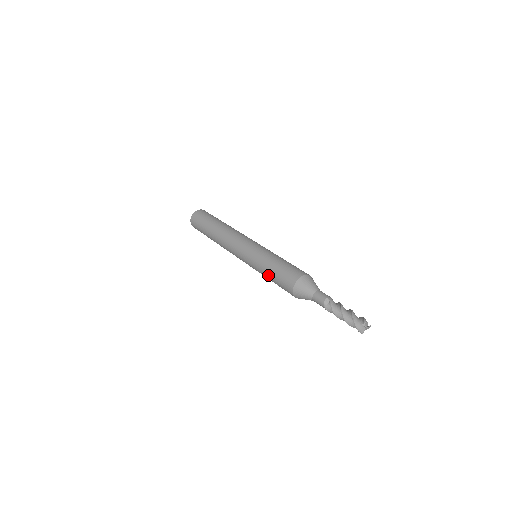
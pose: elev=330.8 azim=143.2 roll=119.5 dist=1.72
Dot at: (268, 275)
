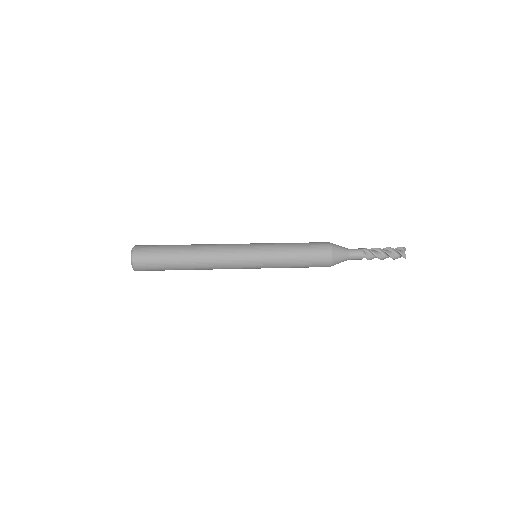
Dot at: (295, 259)
